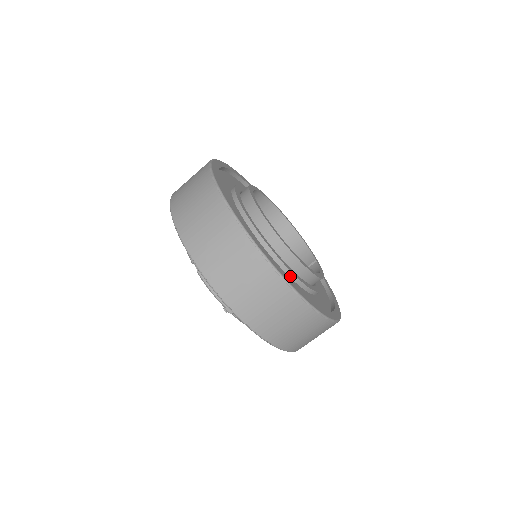
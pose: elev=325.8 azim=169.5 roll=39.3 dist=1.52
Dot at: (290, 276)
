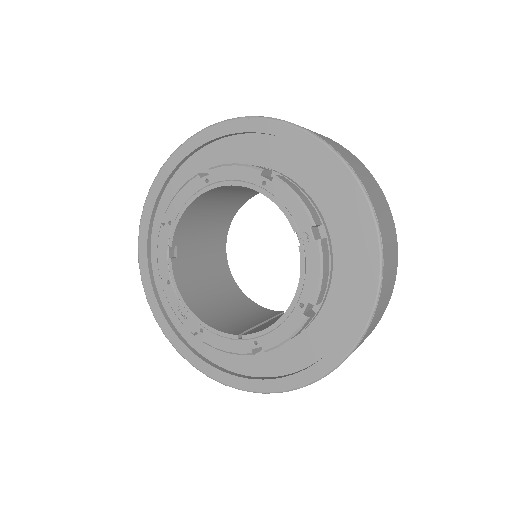
Dot at: occluded
